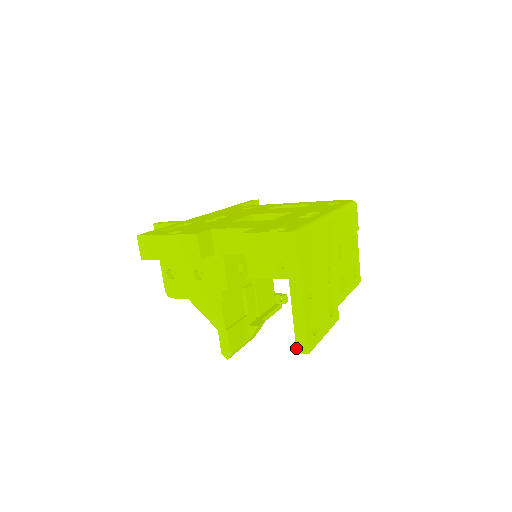
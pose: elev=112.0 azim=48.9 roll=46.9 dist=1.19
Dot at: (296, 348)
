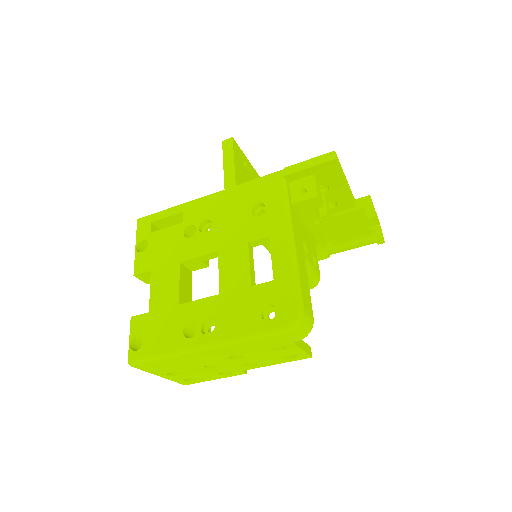
Dot at: occluded
